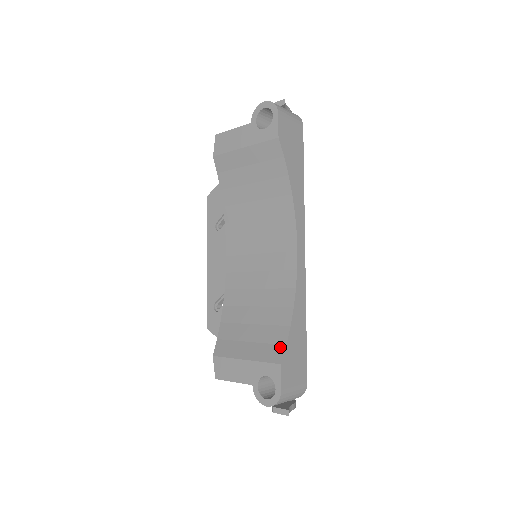
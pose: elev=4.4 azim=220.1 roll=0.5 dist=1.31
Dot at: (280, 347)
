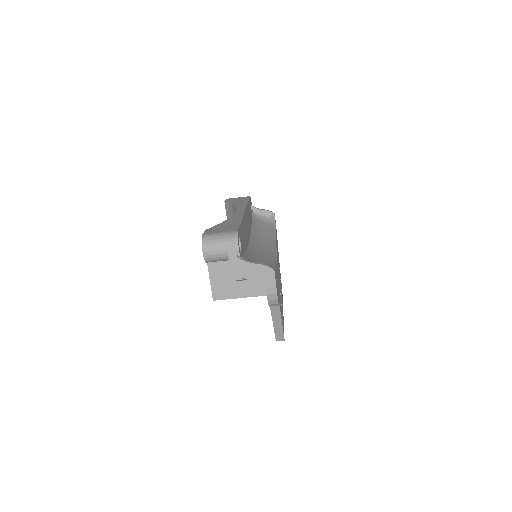
Dot at: occluded
